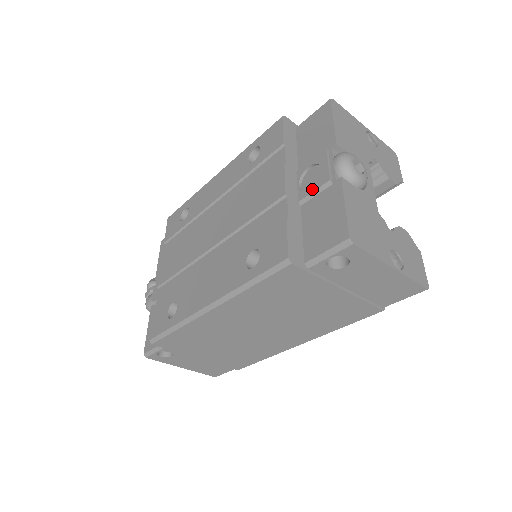
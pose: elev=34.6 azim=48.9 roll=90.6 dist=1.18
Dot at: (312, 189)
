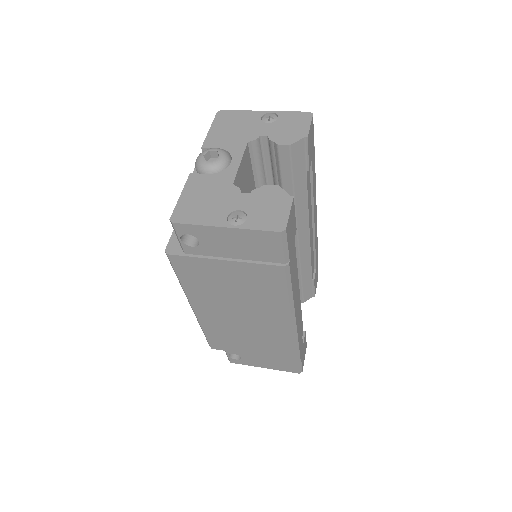
Dot at: occluded
